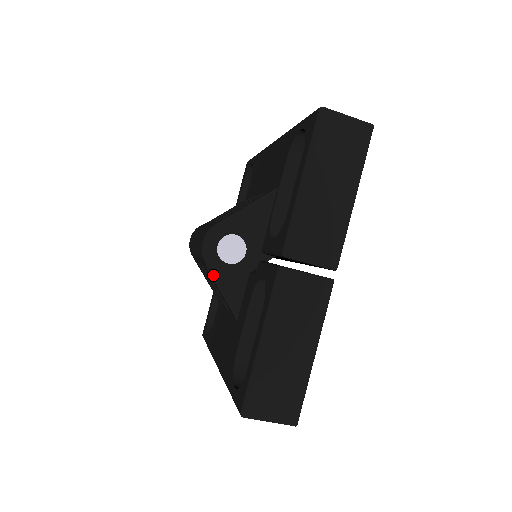
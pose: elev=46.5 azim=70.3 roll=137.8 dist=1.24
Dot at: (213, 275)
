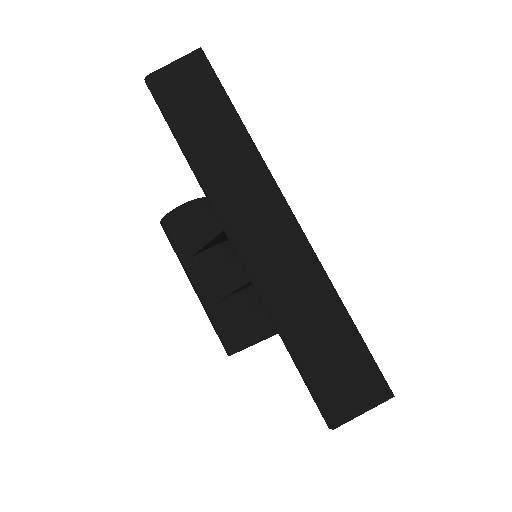
Dot at: (184, 232)
